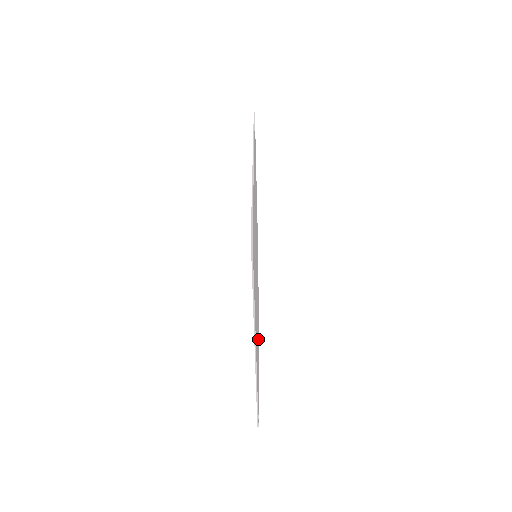
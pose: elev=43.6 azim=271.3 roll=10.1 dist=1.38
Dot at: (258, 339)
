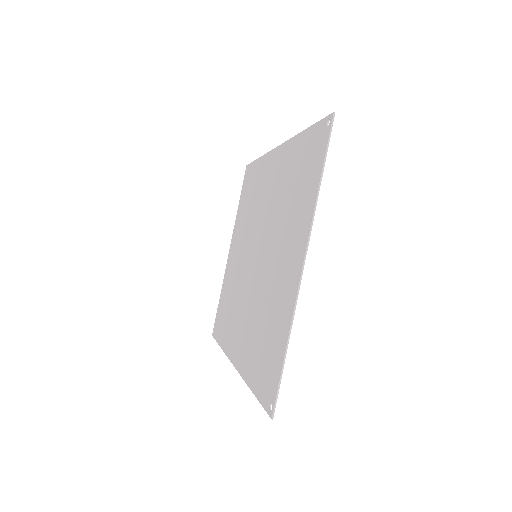
Dot at: (239, 368)
